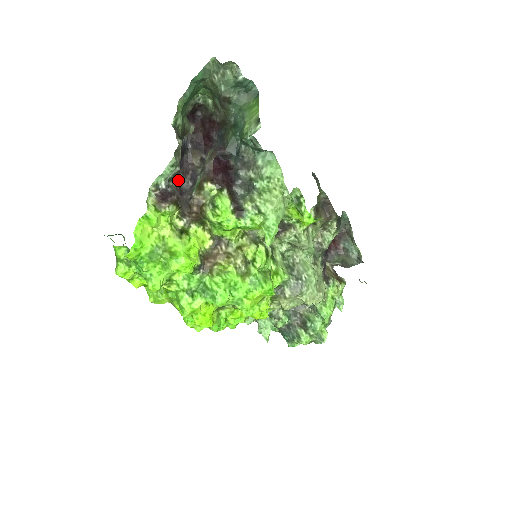
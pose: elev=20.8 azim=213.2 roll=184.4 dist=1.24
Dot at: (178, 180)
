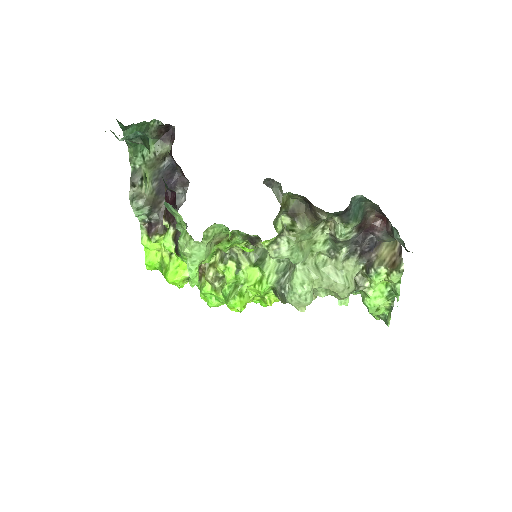
Dot at: occluded
